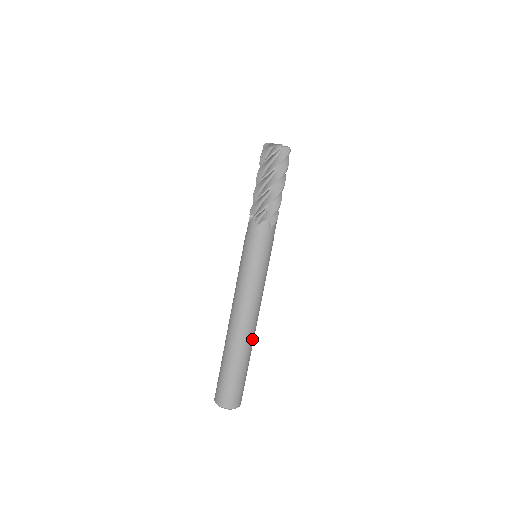
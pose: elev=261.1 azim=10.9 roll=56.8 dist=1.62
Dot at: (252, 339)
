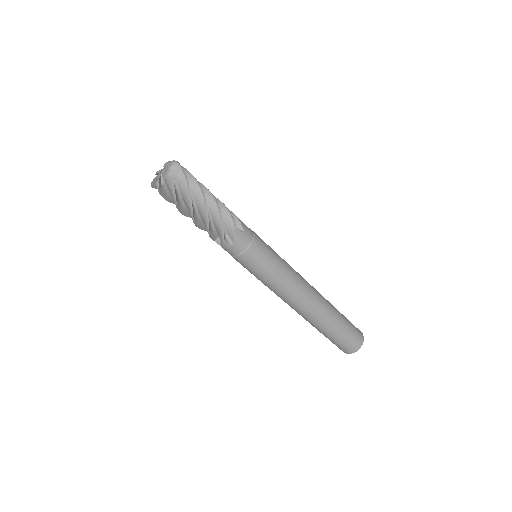
Dot at: (323, 299)
